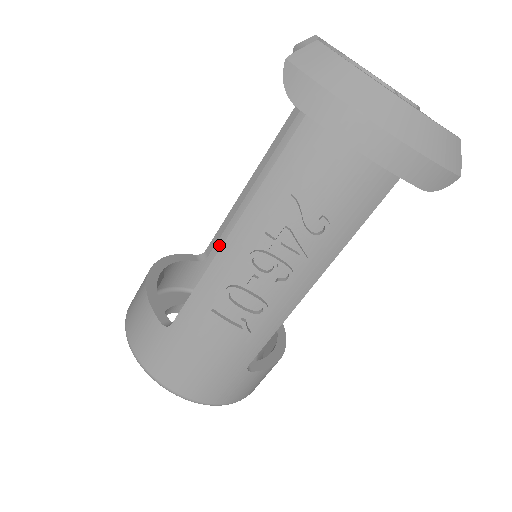
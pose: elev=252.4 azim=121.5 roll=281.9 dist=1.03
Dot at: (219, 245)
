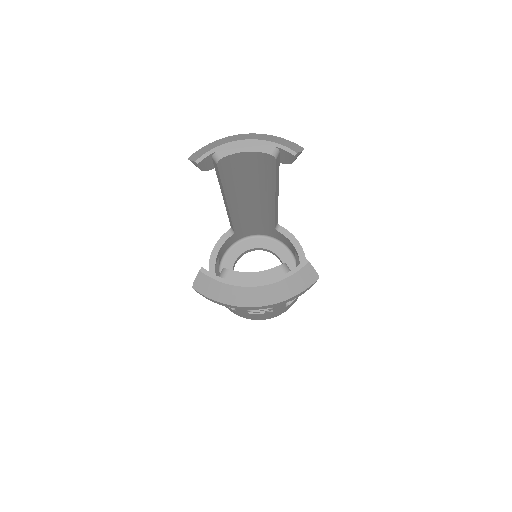
Dot at: (236, 226)
